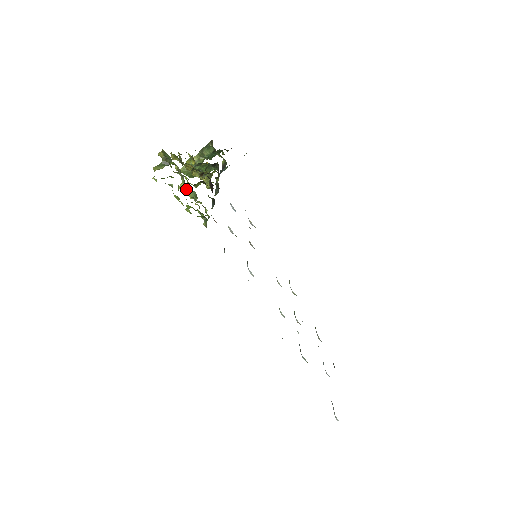
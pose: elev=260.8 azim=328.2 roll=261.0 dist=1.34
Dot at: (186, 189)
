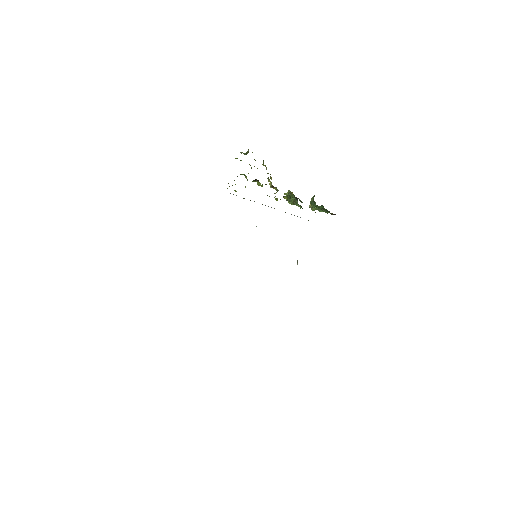
Dot at: (246, 176)
